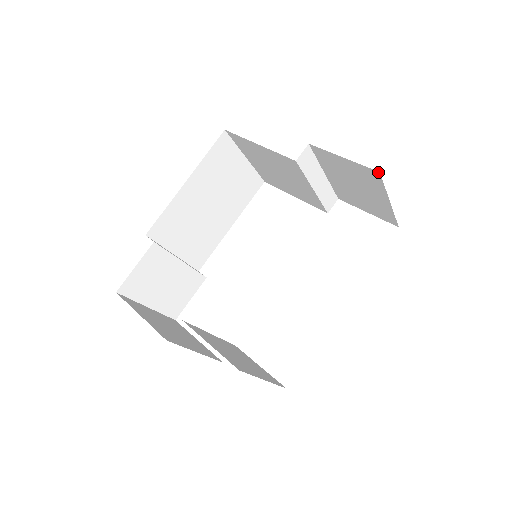
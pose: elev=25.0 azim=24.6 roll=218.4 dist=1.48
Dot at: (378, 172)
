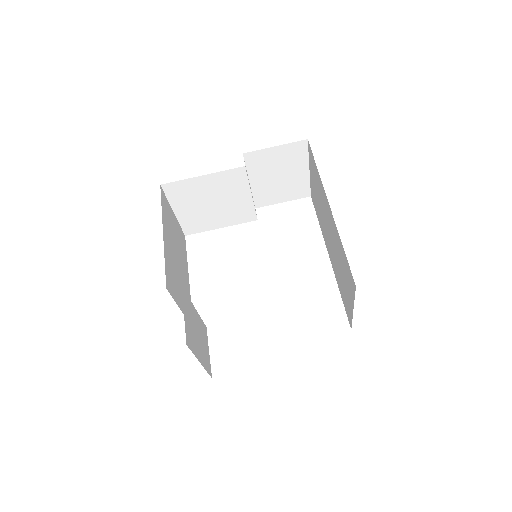
Dot at: (306, 140)
